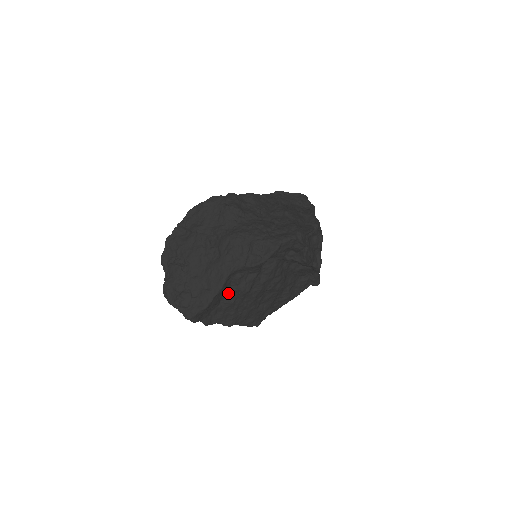
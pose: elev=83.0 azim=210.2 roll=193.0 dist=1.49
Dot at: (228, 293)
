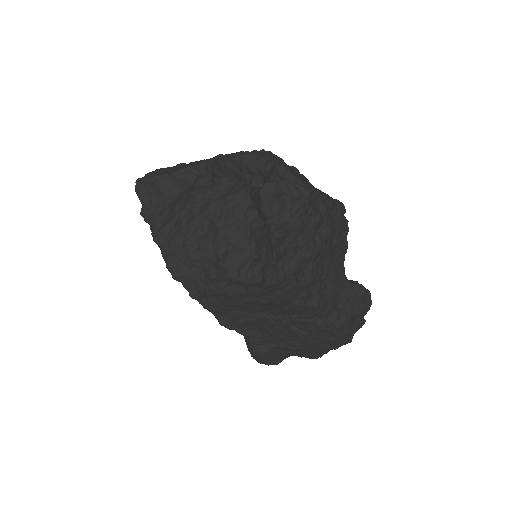
Dot at: (183, 194)
